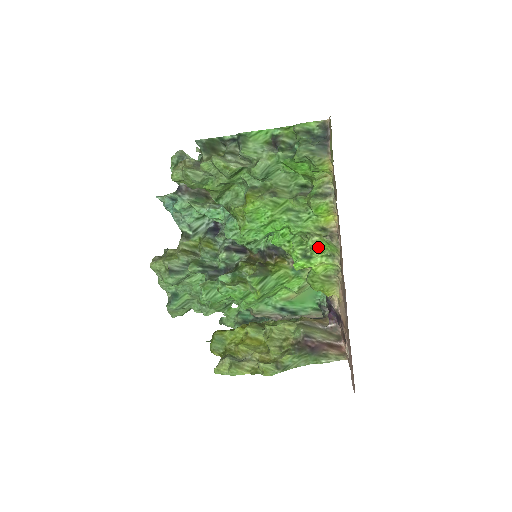
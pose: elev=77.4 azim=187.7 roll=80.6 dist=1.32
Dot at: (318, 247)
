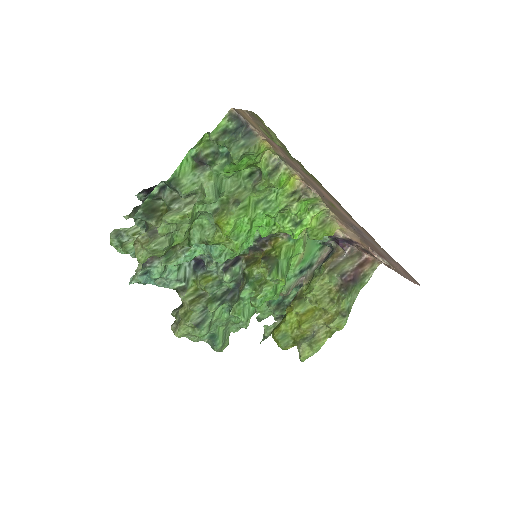
Dot at: (301, 209)
